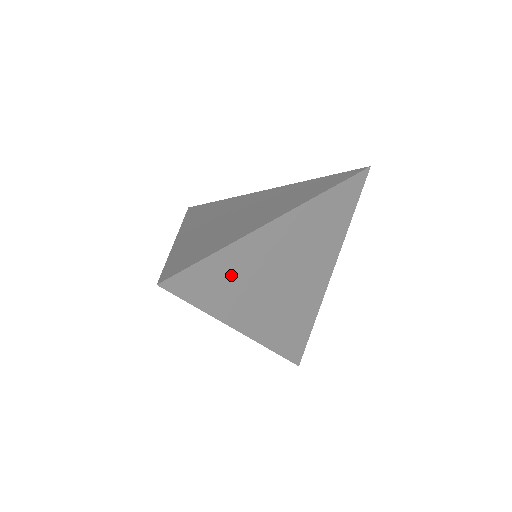
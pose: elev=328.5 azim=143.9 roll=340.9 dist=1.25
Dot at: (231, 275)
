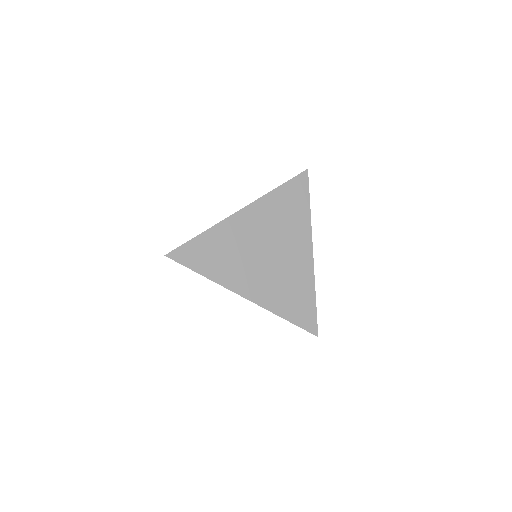
Dot at: (218, 250)
